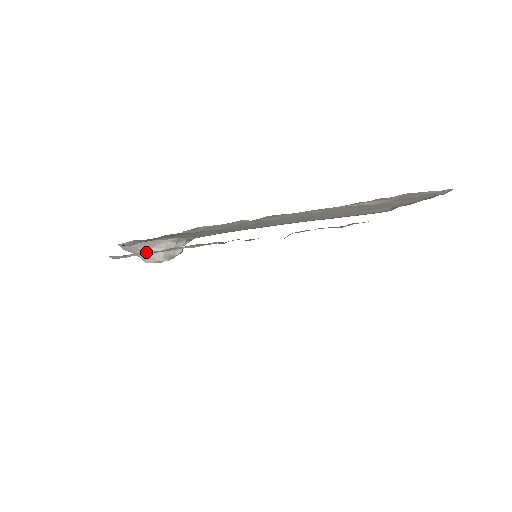
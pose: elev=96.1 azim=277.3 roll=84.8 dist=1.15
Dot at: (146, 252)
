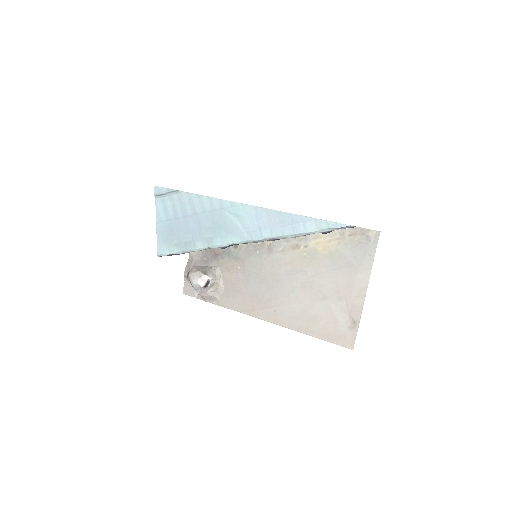
Dot at: (197, 266)
